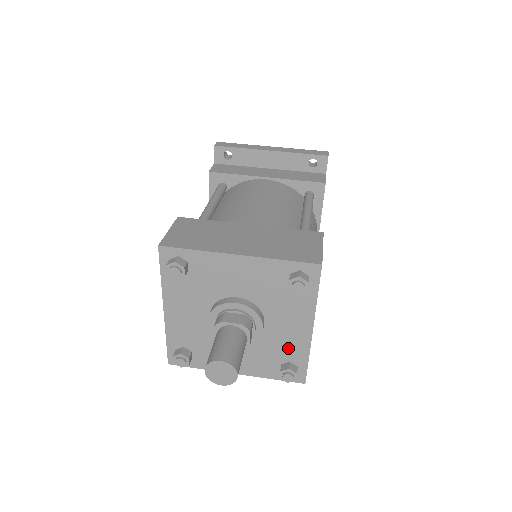
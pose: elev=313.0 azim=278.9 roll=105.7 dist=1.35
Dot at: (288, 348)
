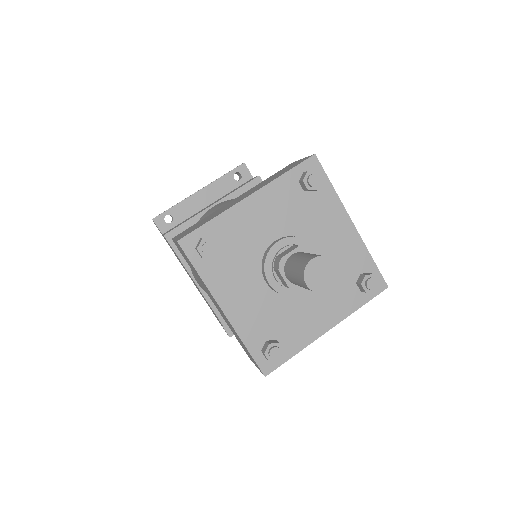
Dot at: (349, 260)
